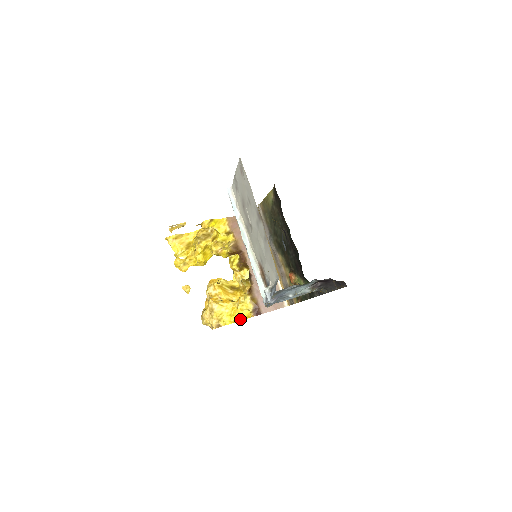
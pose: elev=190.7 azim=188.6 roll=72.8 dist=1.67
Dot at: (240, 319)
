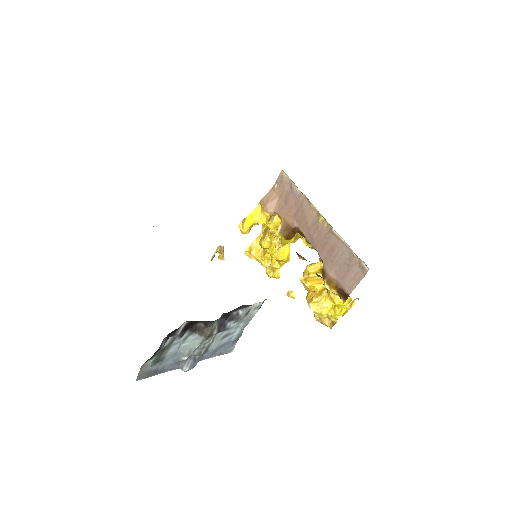
Dot at: occluded
